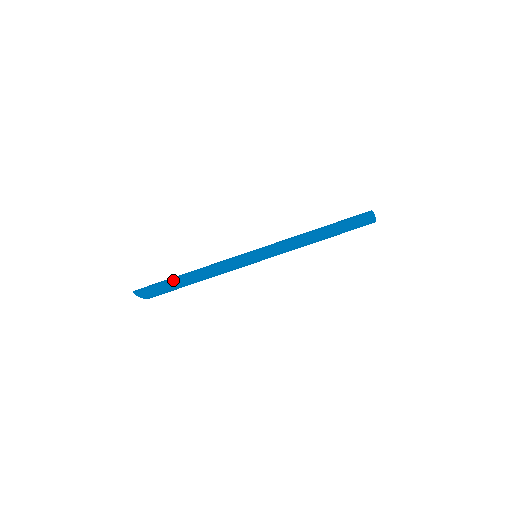
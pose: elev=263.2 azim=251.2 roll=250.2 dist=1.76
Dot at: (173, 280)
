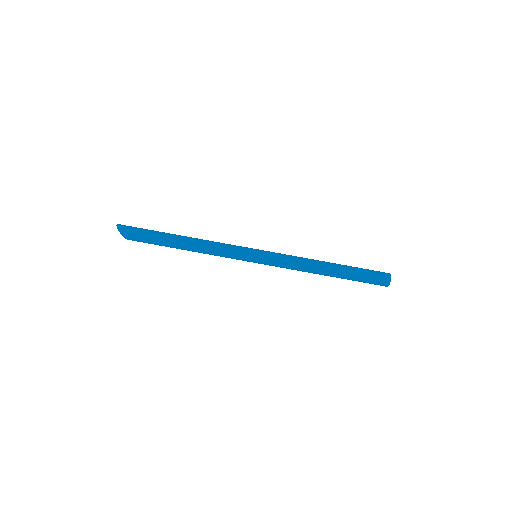
Dot at: (163, 234)
